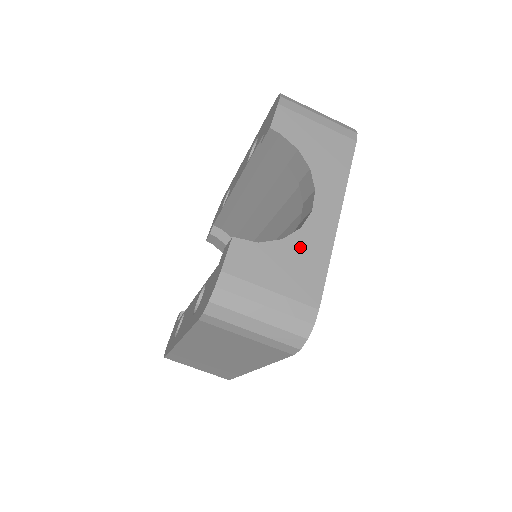
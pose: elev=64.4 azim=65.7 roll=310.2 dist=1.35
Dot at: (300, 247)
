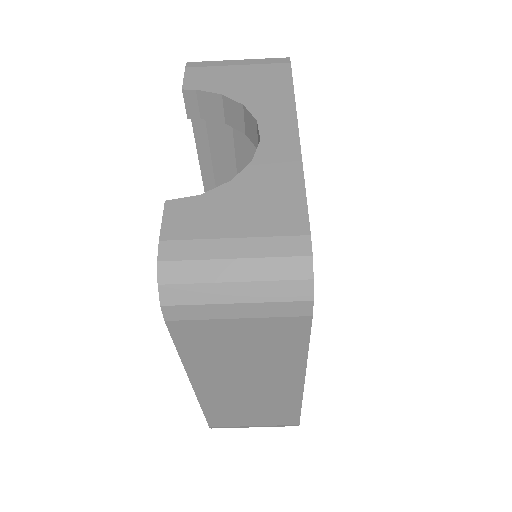
Dot at: (258, 180)
